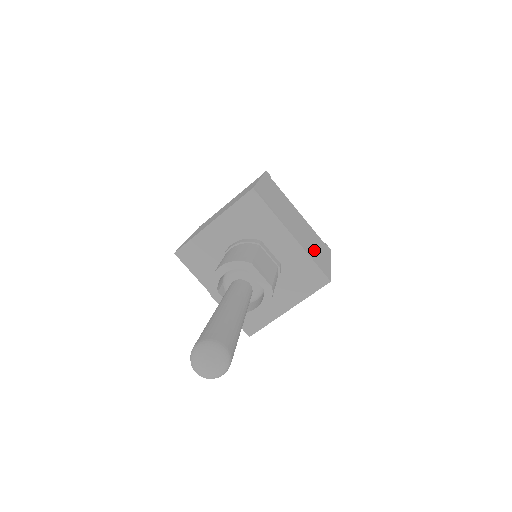
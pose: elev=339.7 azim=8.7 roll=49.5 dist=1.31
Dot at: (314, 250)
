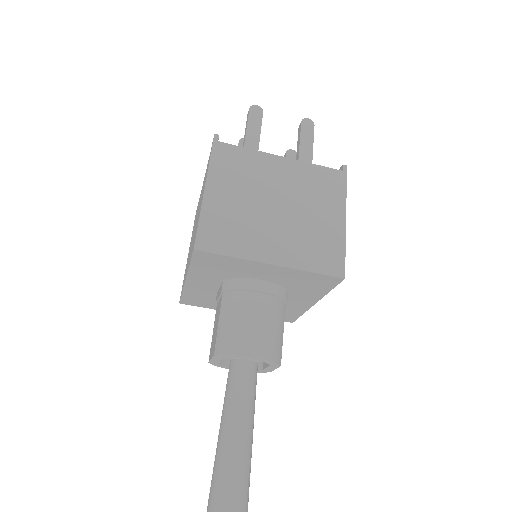
Dot at: occluded
